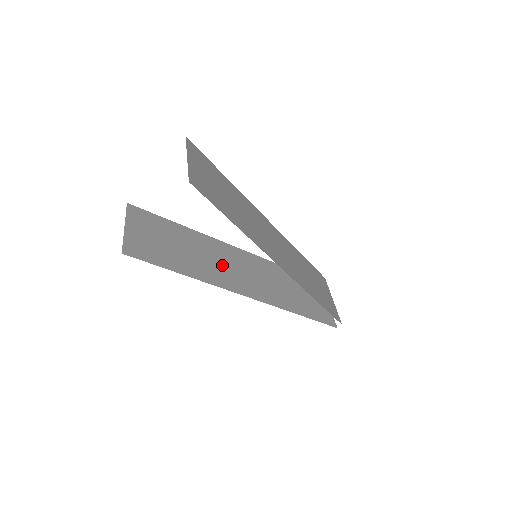
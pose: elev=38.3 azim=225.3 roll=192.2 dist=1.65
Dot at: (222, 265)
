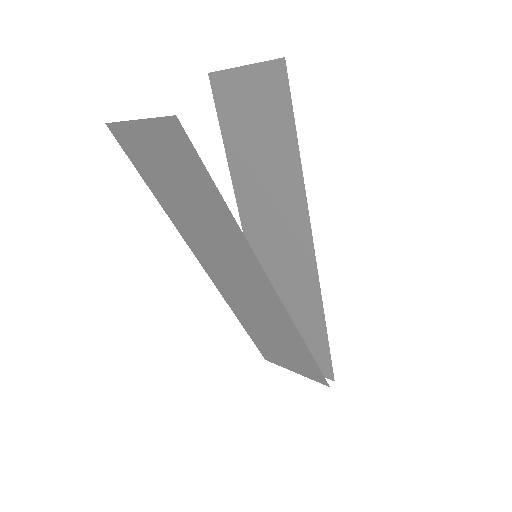
Dot at: (223, 254)
